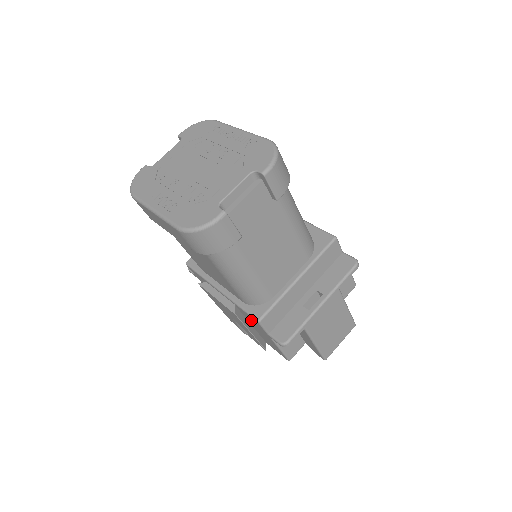
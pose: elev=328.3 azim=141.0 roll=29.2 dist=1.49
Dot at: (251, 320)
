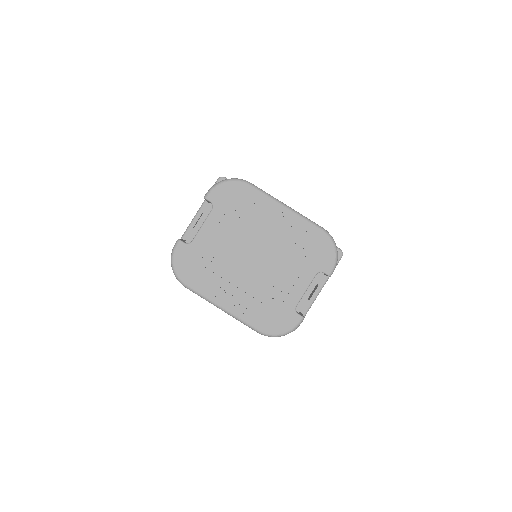
Dot at: occluded
